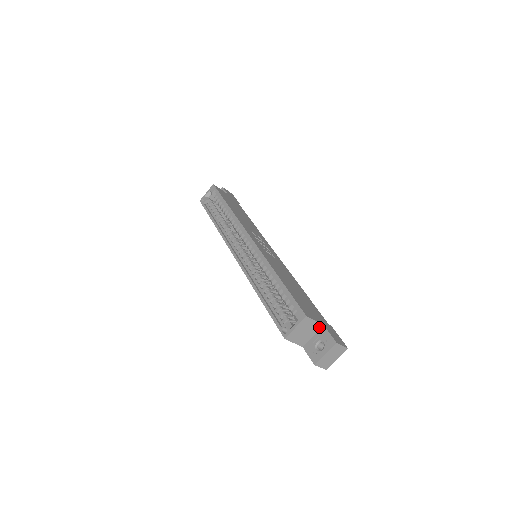
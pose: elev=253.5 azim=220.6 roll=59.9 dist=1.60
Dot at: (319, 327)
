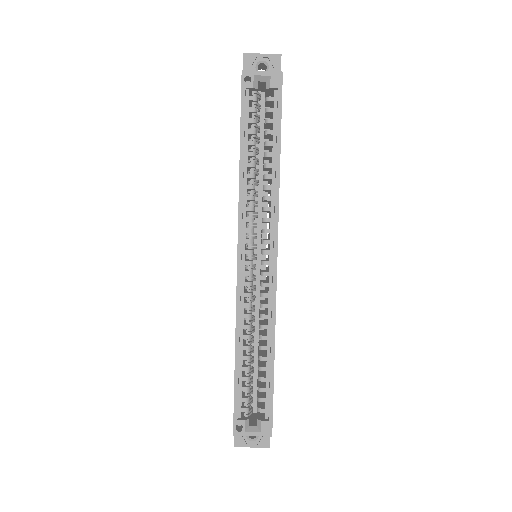
Dot at: occluded
